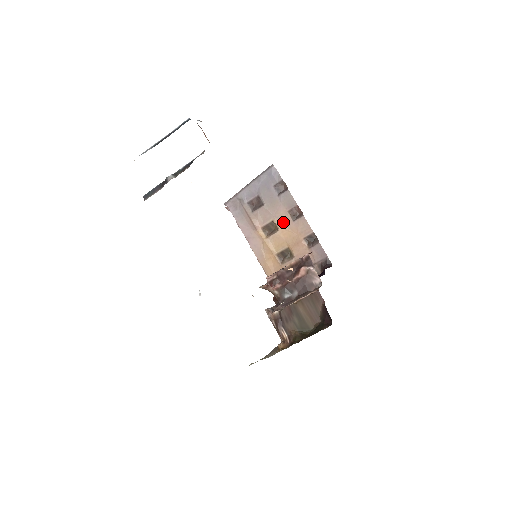
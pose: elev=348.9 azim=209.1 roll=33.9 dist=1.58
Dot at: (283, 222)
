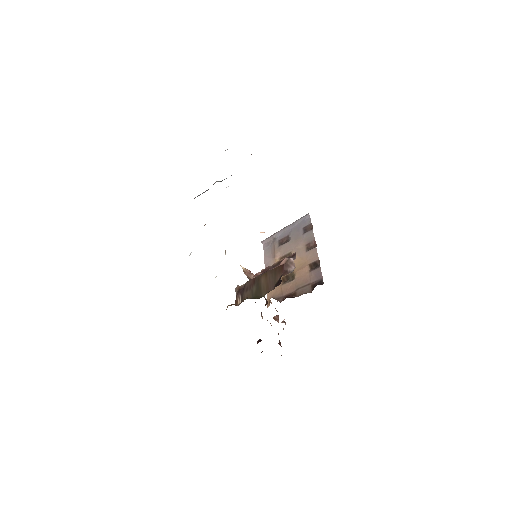
Dot at: (298, 253)
